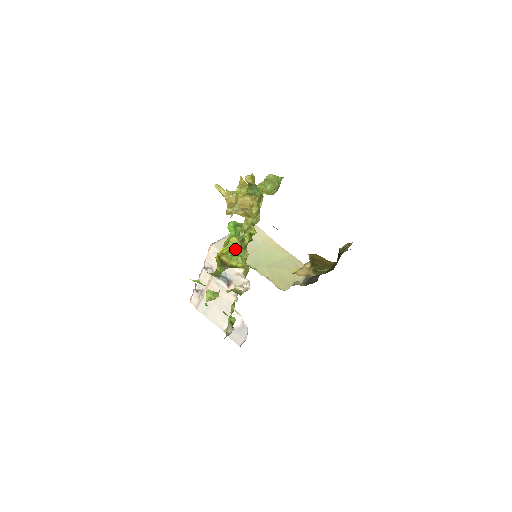
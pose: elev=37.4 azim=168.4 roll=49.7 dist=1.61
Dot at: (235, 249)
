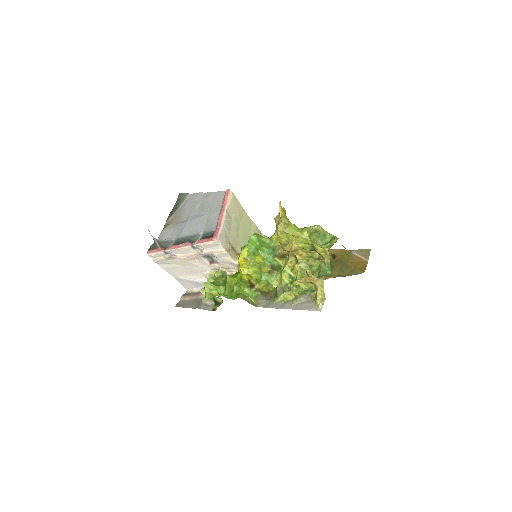
Dot at: (260, 270)
